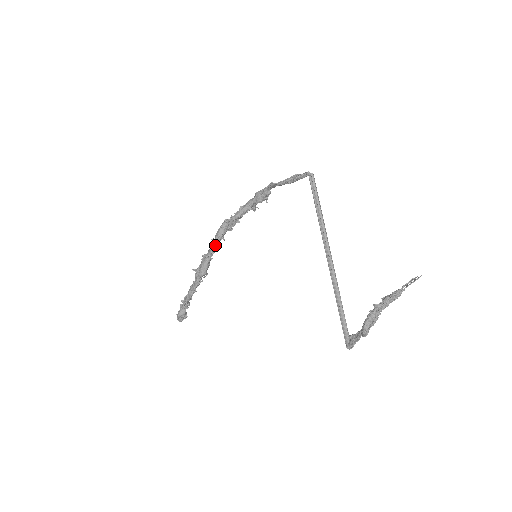
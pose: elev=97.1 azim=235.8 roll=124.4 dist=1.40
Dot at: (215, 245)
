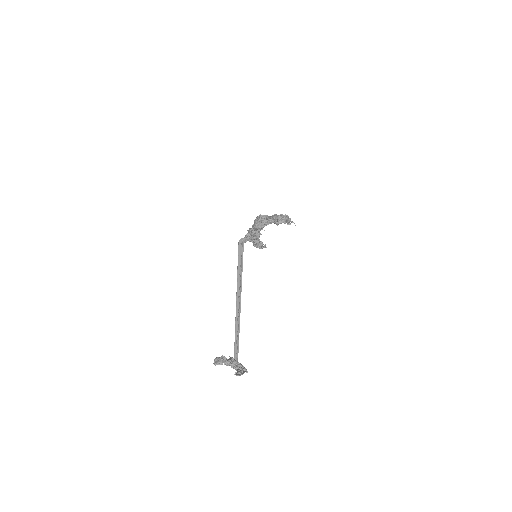
Dot at: occluded
